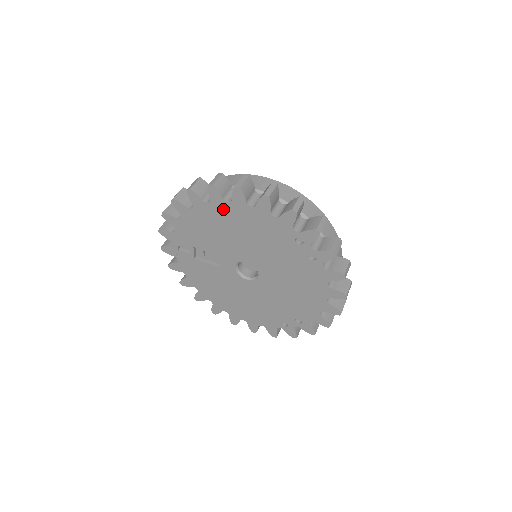
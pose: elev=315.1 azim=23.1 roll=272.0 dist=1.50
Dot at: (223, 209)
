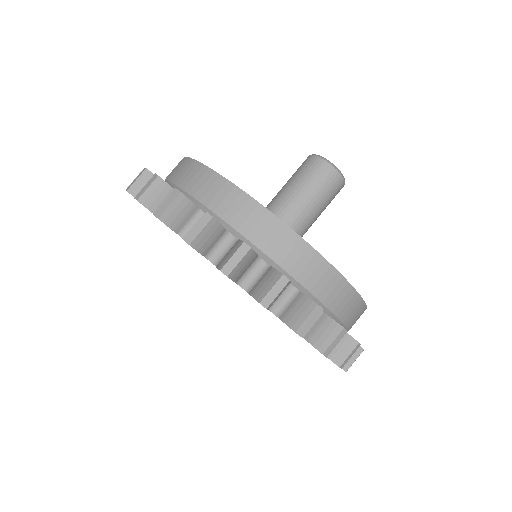
Dot at: occluded
